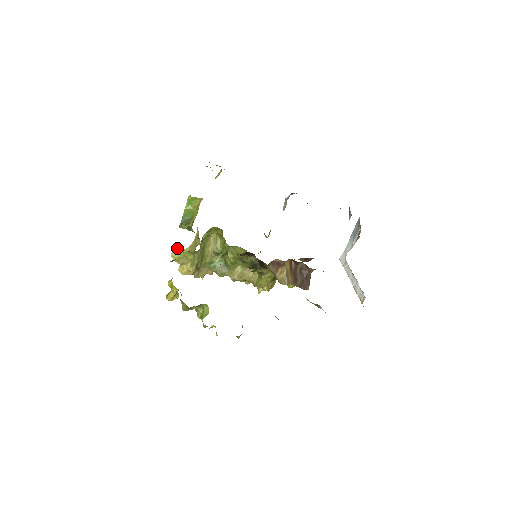
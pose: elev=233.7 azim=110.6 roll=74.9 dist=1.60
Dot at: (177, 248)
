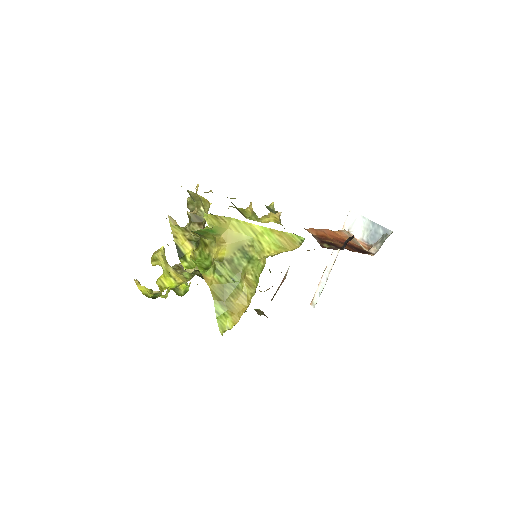
Dot at: occluded
